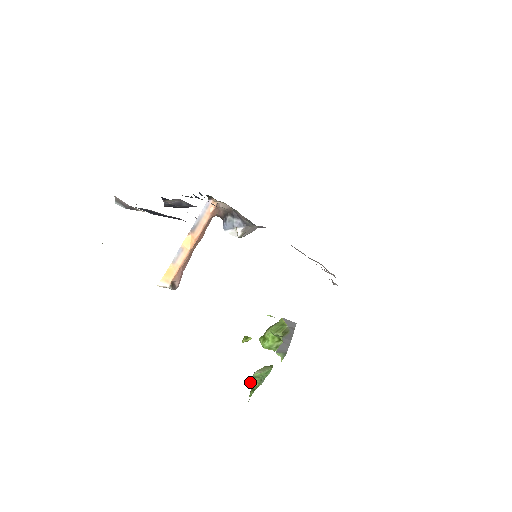
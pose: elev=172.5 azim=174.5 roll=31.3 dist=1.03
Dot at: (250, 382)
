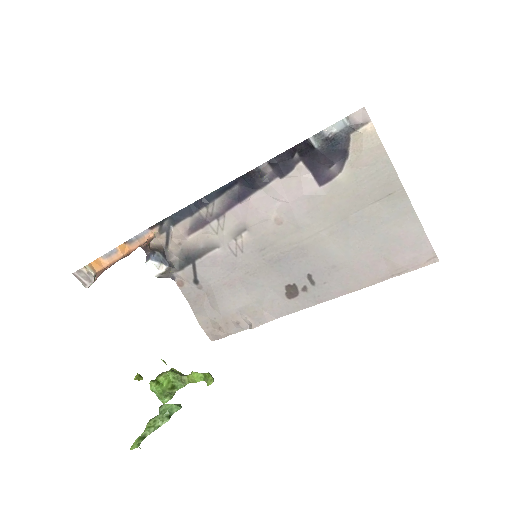
Dot at: (151, 419)
